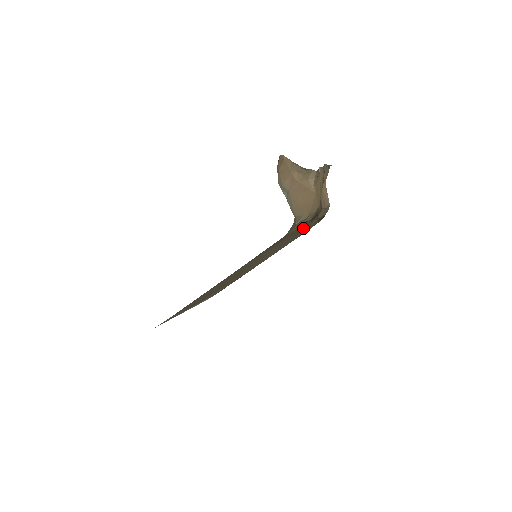
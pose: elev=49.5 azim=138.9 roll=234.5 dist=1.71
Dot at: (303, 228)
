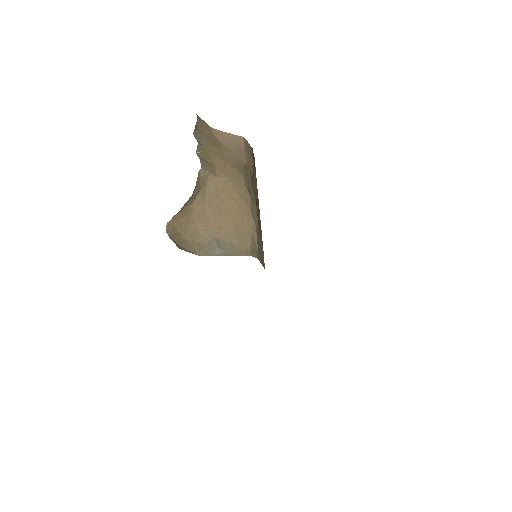
Dot at: occluded
